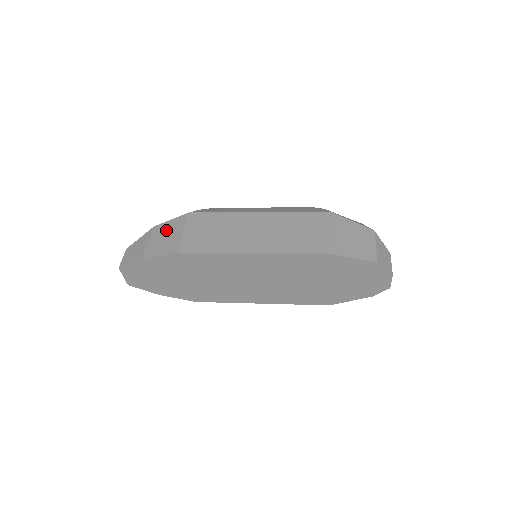
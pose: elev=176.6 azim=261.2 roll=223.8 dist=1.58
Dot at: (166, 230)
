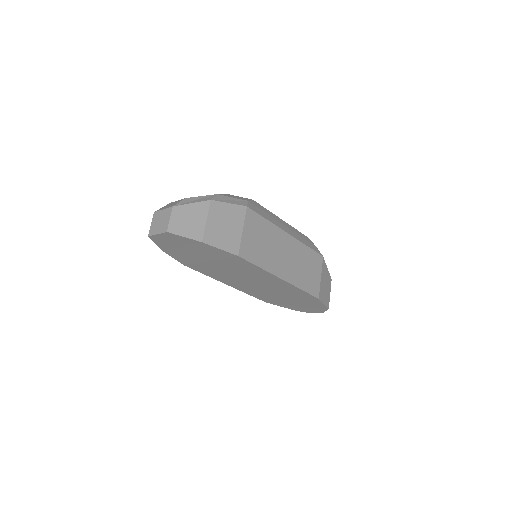
Dot at: (225, 216)
